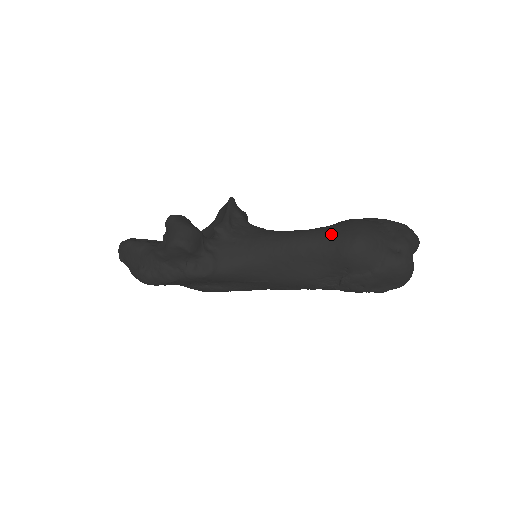
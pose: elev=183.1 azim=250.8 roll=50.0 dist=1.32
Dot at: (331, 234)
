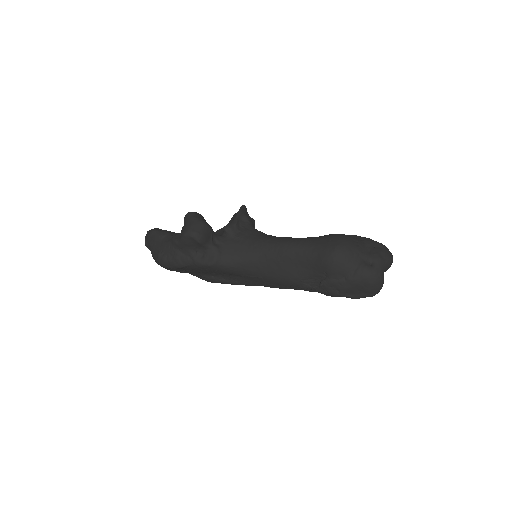
Dot at: (316, 243)
